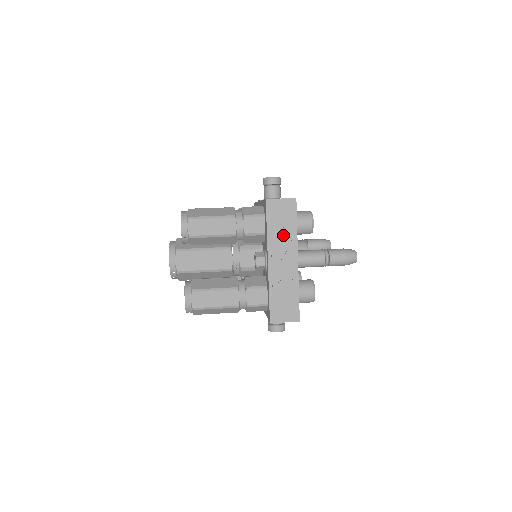
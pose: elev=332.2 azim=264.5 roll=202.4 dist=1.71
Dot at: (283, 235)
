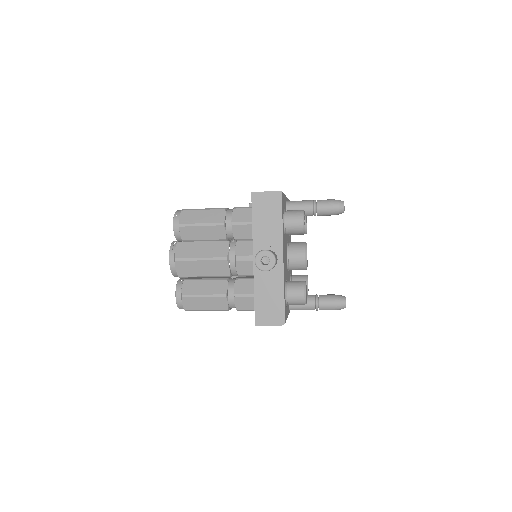
Dot at: occluded
